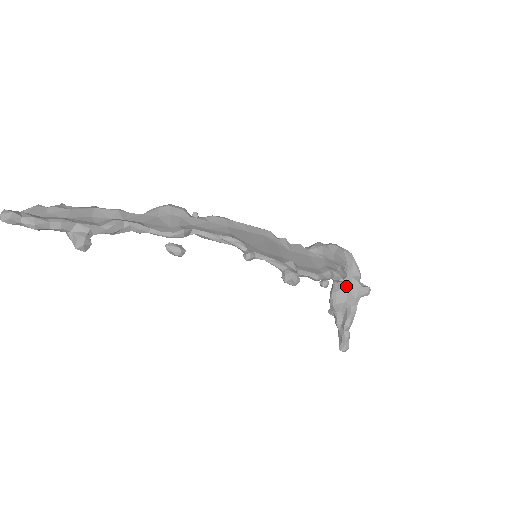
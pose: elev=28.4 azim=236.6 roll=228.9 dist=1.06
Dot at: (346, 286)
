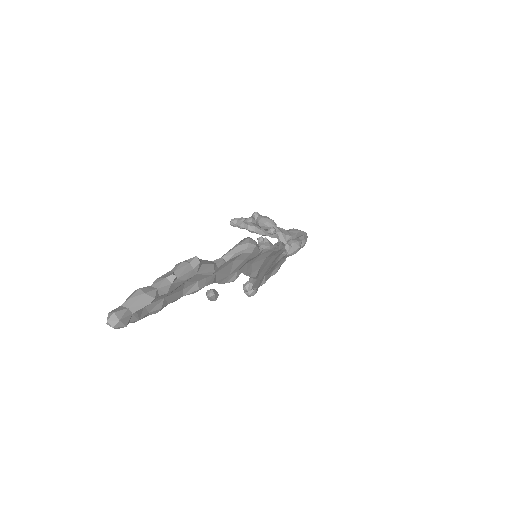
Dot at: occluded
